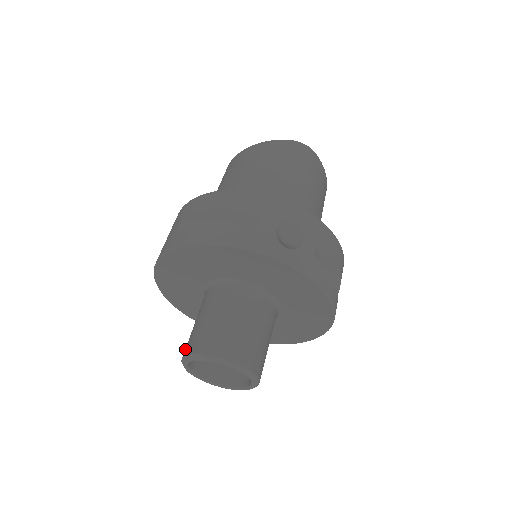
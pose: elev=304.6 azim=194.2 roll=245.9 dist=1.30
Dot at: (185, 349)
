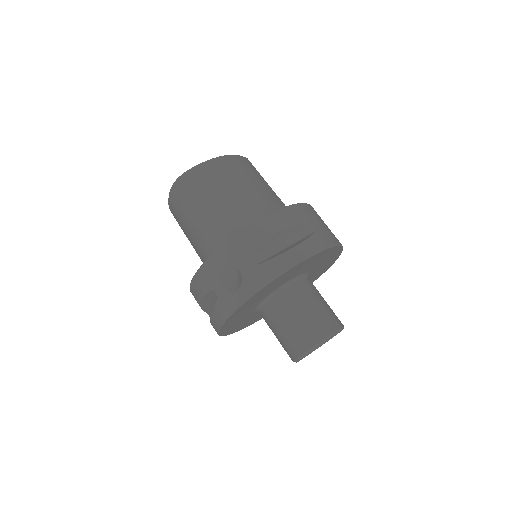
Dot at: occluded
